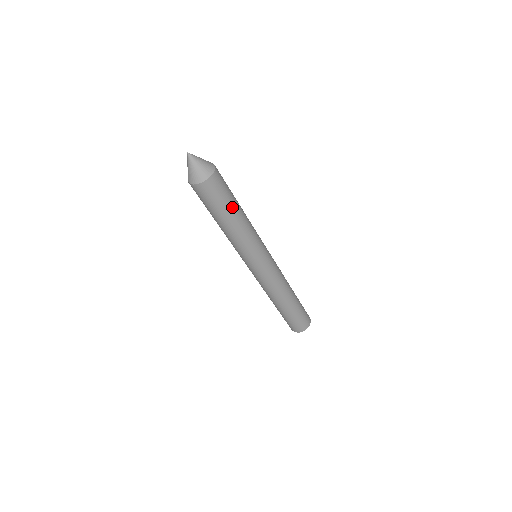
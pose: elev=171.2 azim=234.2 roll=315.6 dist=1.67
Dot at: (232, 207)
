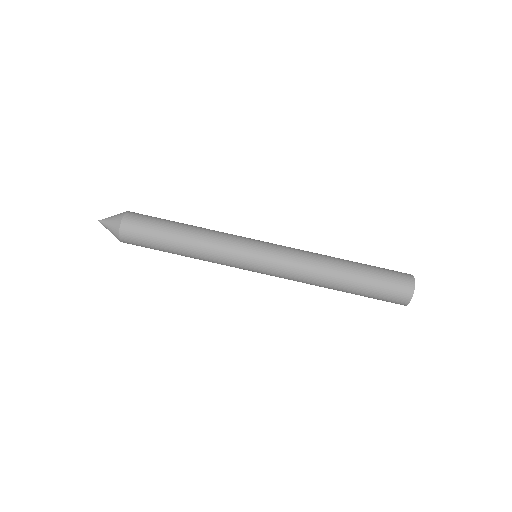
Dot at: (169, 226)
